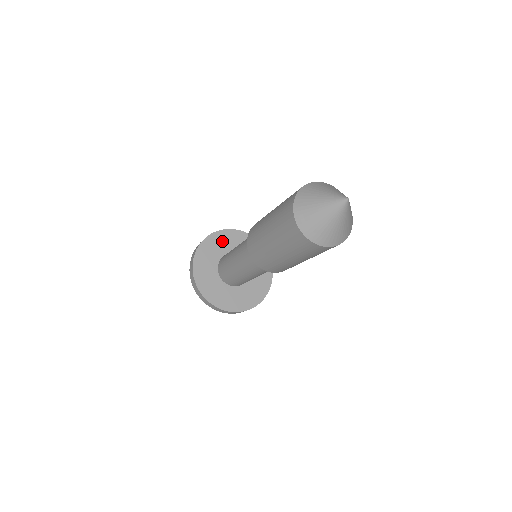
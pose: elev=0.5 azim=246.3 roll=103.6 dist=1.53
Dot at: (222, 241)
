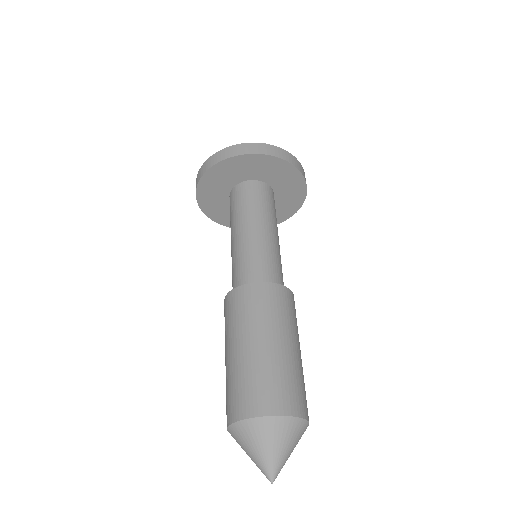
Dot at: (239, 168)
